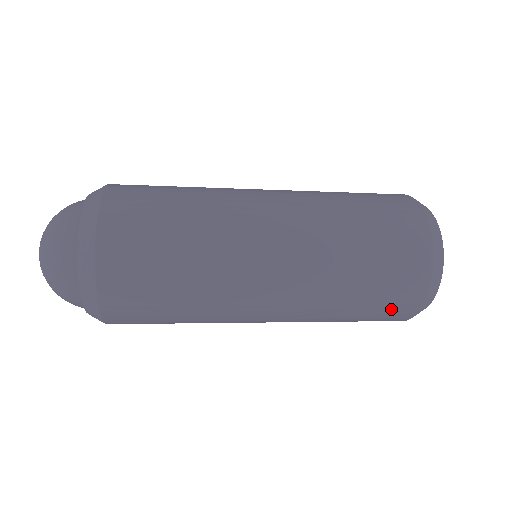
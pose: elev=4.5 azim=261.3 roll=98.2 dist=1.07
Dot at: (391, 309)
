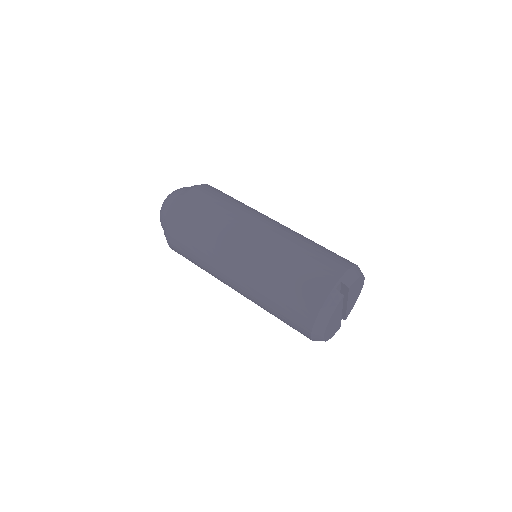
Dot at: occluded
